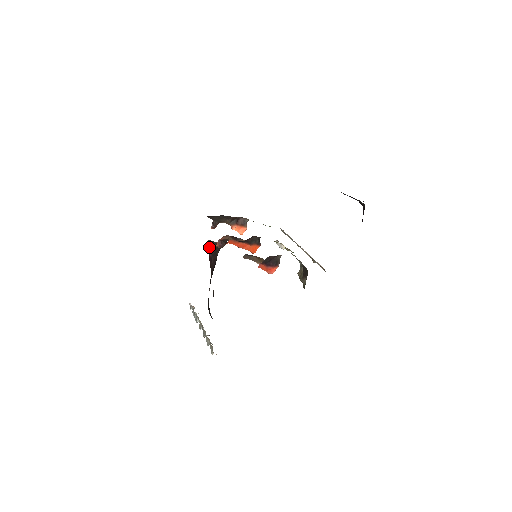
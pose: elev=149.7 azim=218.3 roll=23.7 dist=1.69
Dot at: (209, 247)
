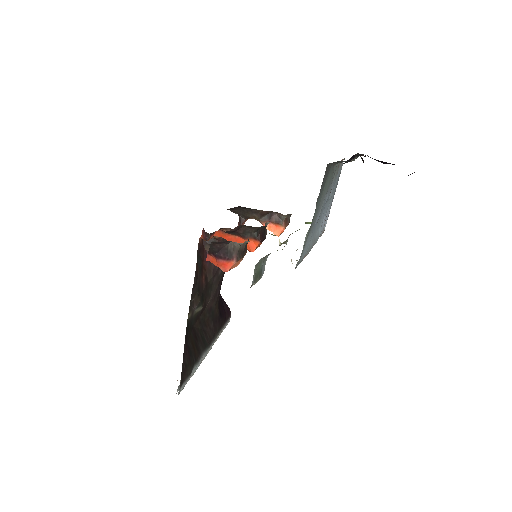
Dot at: occluded
